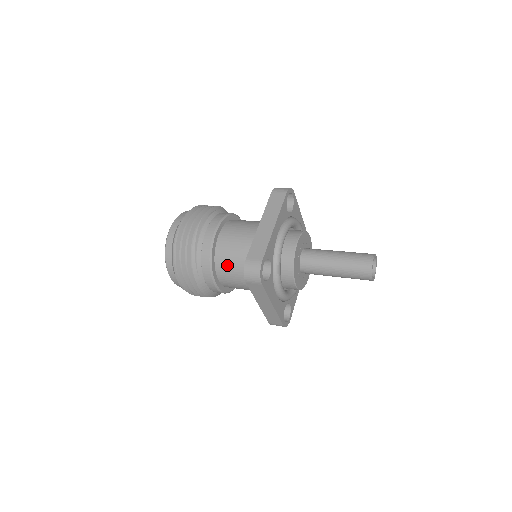
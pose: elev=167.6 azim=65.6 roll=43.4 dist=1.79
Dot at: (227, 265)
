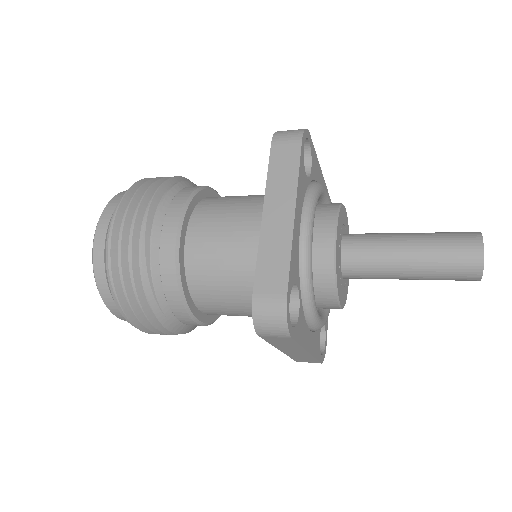
Dot at: (212, 290)
